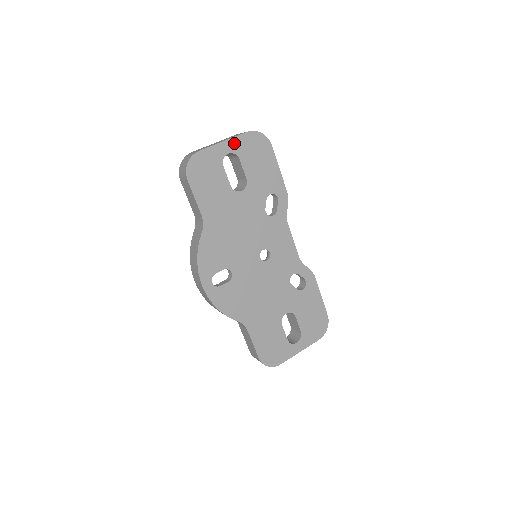
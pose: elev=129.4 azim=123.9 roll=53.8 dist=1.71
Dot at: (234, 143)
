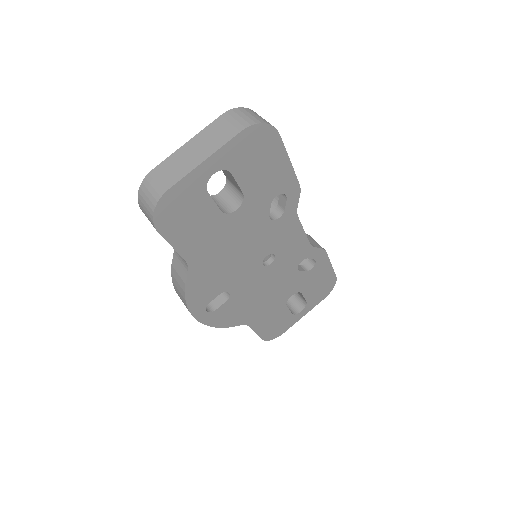
Dot at: (221, 156)
